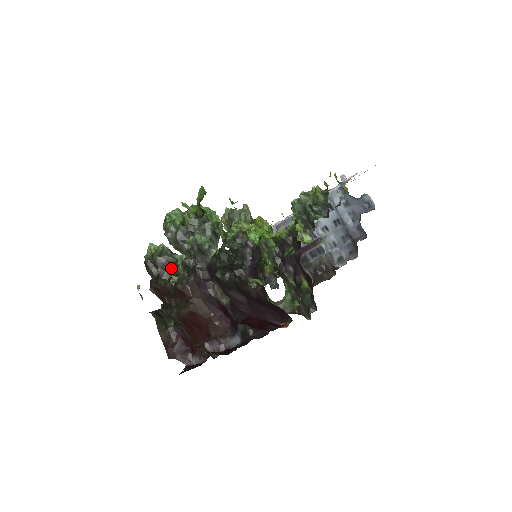
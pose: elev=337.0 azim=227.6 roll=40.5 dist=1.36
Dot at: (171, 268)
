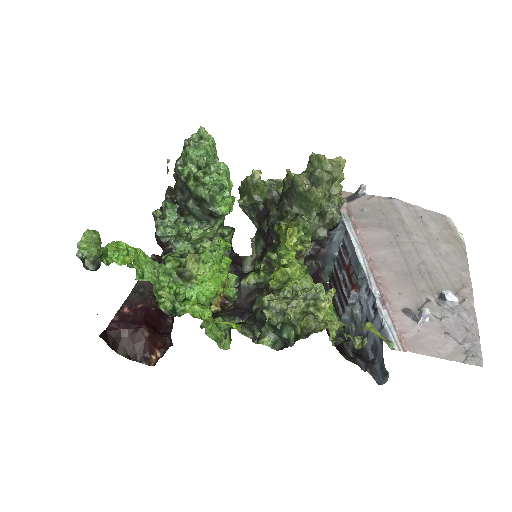
Dot at: occluded
